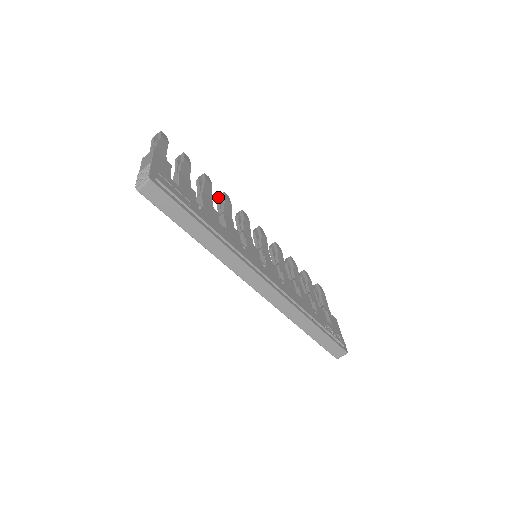
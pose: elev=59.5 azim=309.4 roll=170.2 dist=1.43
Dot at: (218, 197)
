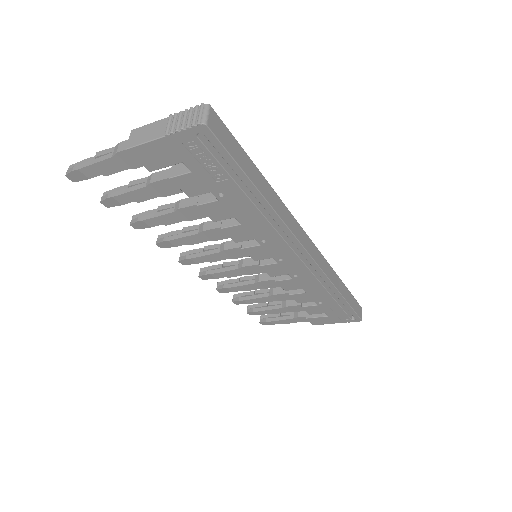
Dot at: (162, 238)
